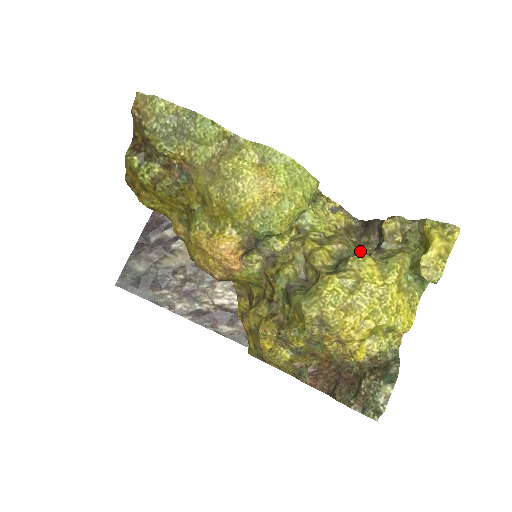
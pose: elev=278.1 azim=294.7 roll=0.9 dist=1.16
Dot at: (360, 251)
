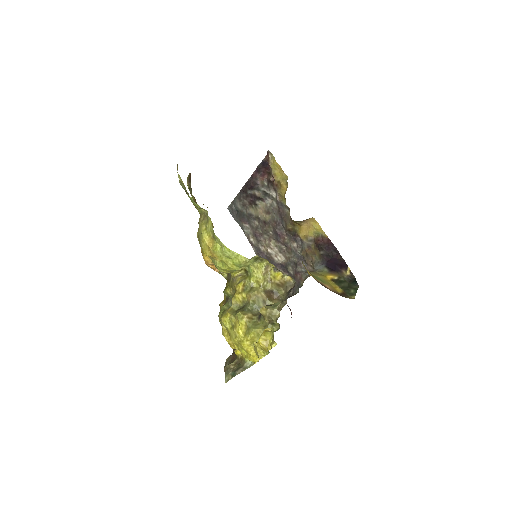
Dot at: occluded
